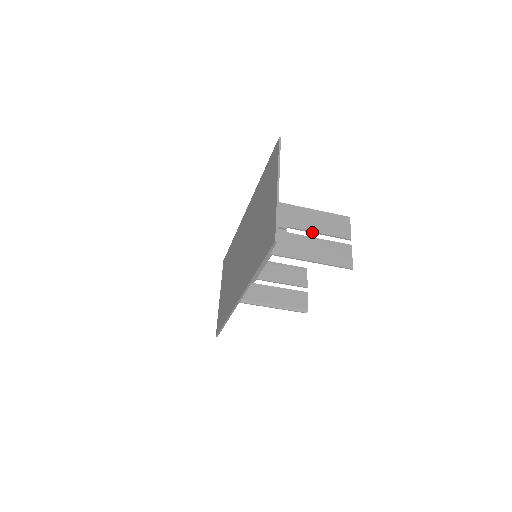
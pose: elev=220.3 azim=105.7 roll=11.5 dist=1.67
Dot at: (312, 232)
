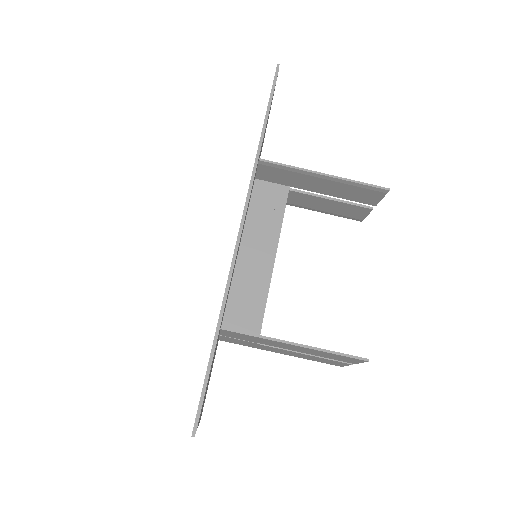
Dot at: (321, 197)
